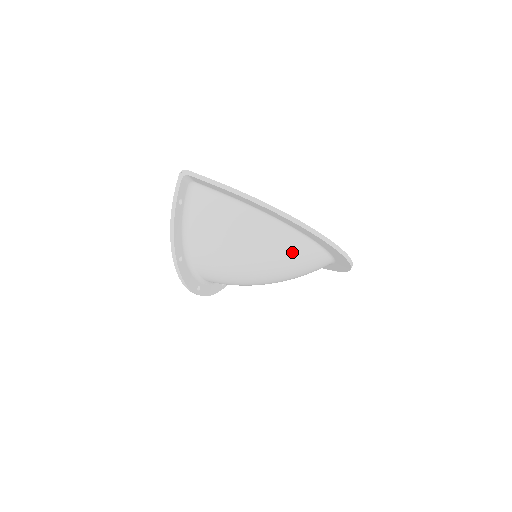
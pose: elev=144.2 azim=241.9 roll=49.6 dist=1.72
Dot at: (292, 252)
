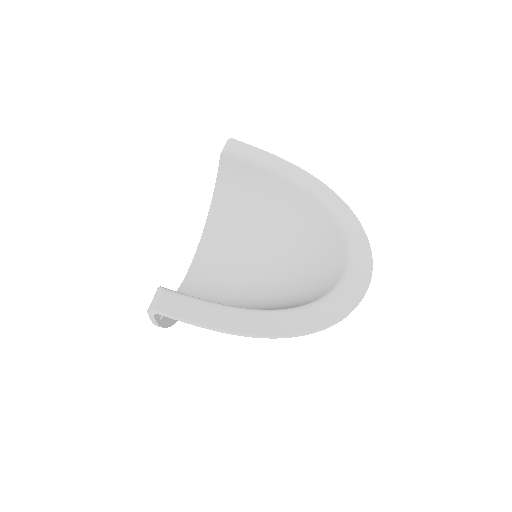
Dot at: occluded
